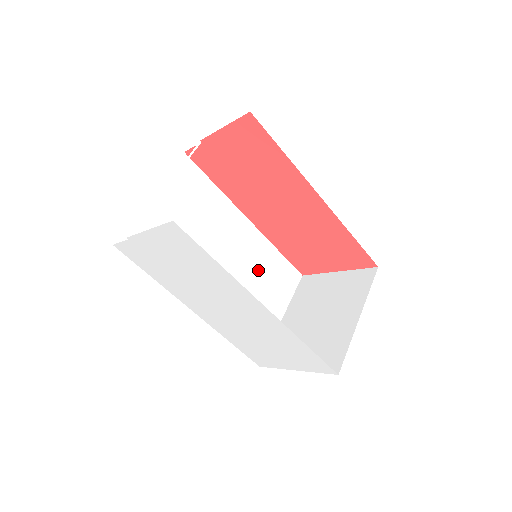
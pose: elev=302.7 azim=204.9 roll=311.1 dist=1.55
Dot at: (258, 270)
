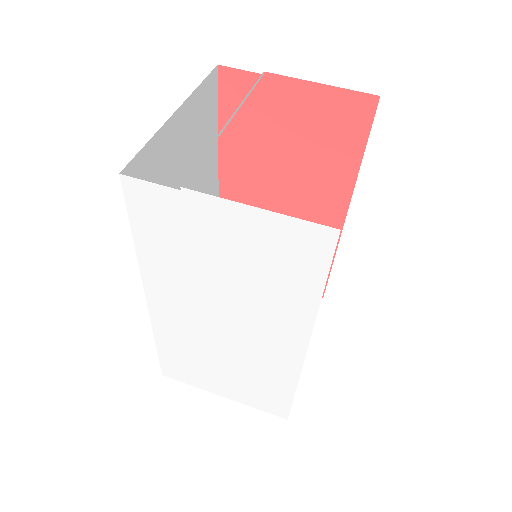
Dot at: occluded
